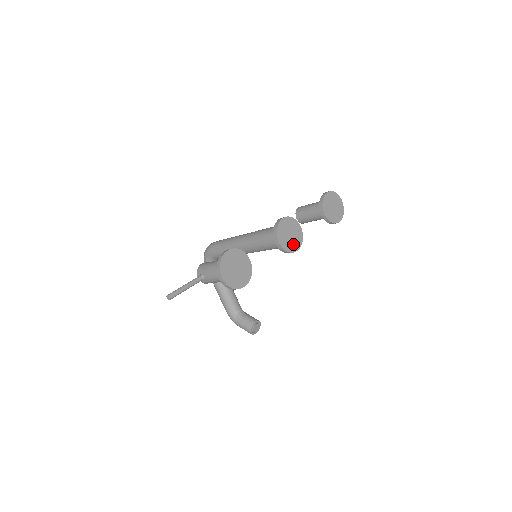
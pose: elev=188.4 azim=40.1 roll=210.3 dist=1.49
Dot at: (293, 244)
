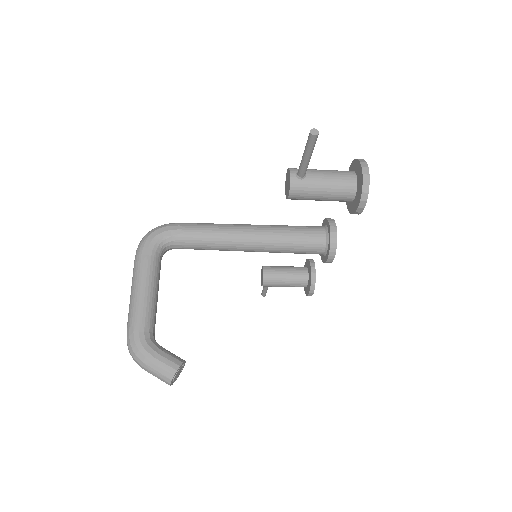
Dot at: occluded
